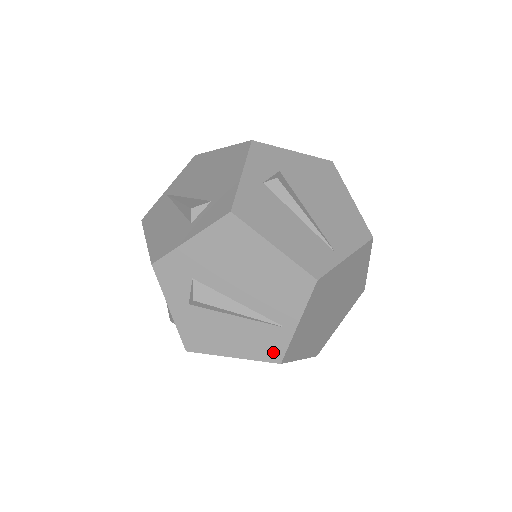
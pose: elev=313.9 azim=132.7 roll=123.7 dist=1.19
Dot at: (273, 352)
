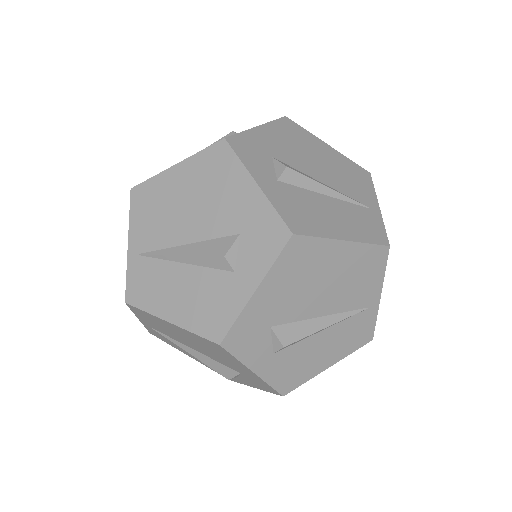
Dot at: (364, 335)
